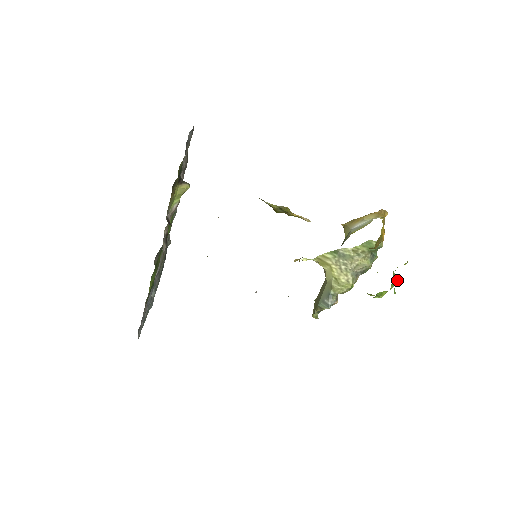
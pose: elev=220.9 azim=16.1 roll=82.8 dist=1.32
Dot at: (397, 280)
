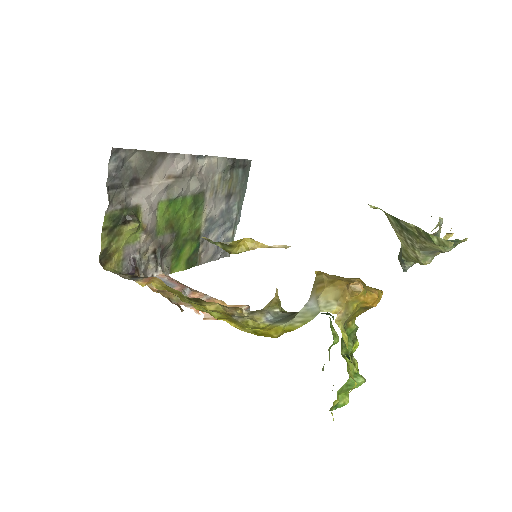
Dot at: (359, 385)
